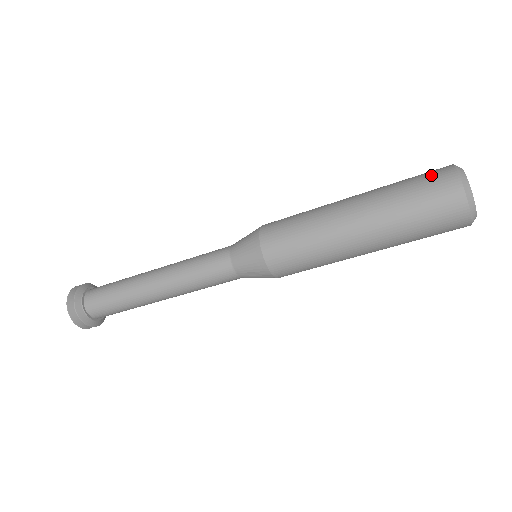
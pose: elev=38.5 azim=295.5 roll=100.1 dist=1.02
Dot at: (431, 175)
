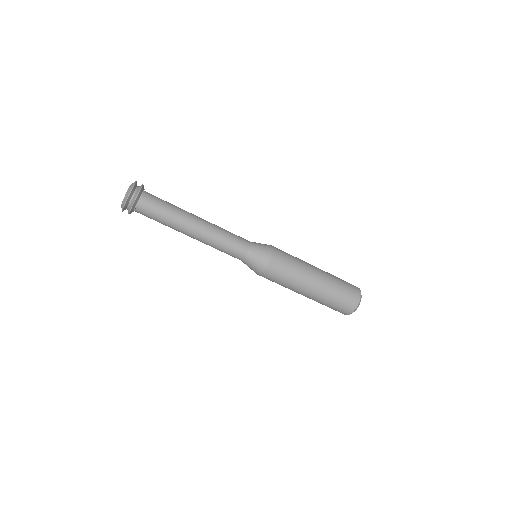
Dot at: occluded
